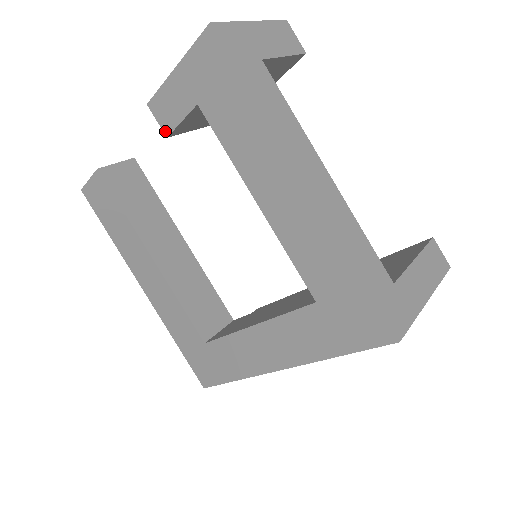
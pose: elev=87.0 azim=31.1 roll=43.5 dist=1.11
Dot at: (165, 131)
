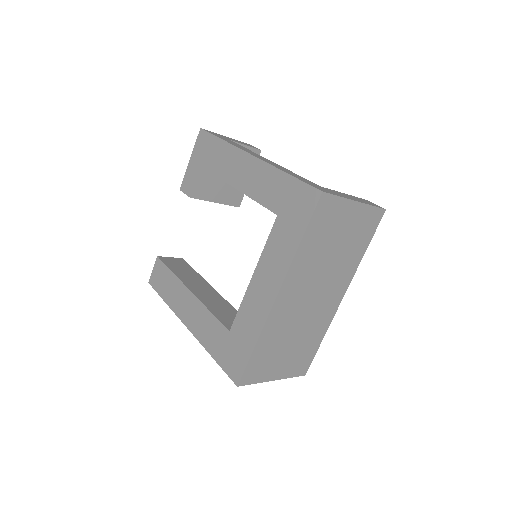
Dot at: (189, 195)
